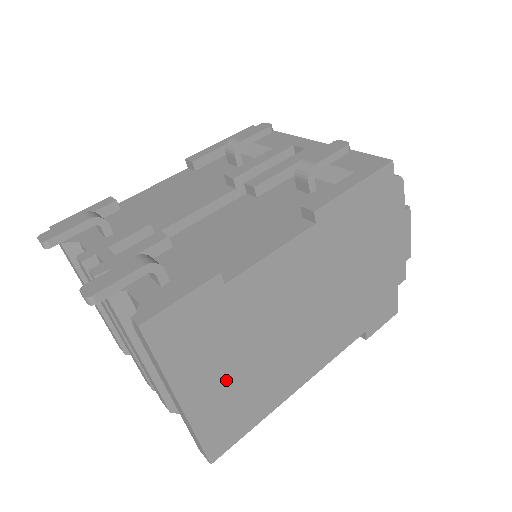
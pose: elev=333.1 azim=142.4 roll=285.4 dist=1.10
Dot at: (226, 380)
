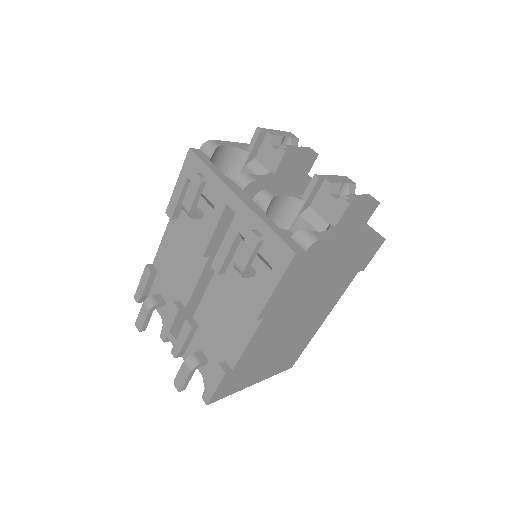
Dot at: (270, 364)
